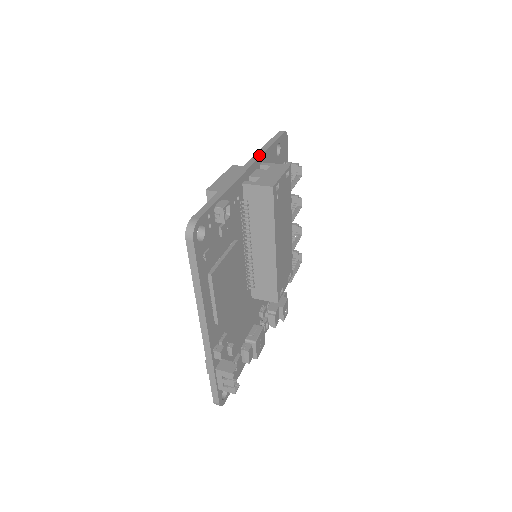
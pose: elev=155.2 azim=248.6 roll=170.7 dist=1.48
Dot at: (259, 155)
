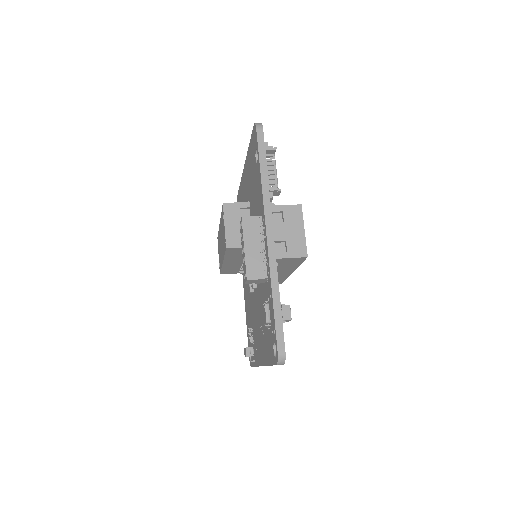
Dot at: (268, 202)
